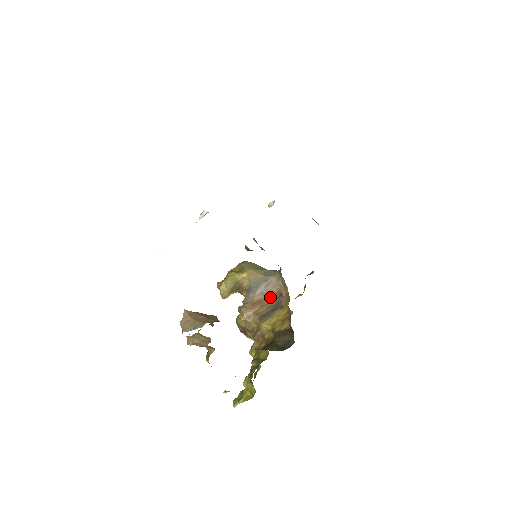
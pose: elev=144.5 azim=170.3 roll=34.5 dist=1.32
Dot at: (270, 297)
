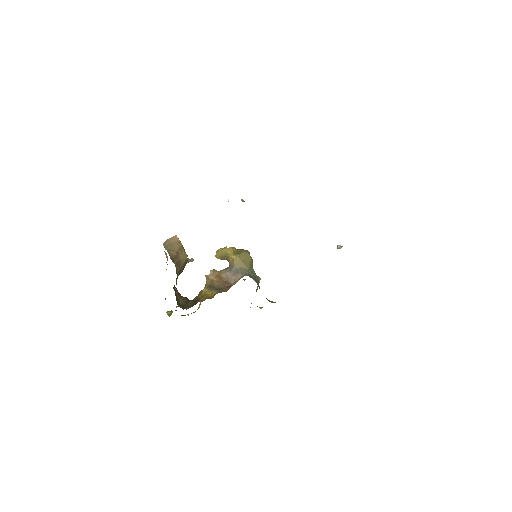
Dot at: (226, 282)
